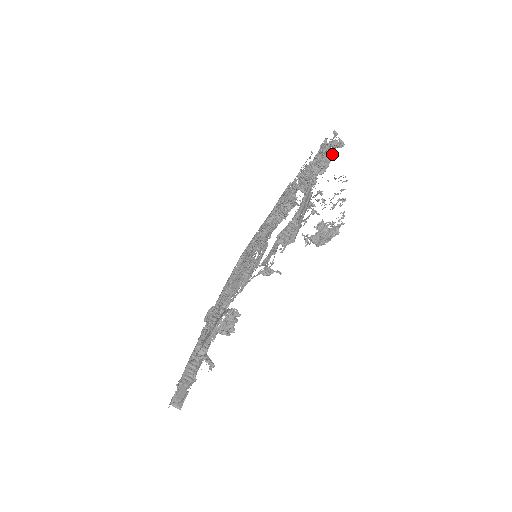
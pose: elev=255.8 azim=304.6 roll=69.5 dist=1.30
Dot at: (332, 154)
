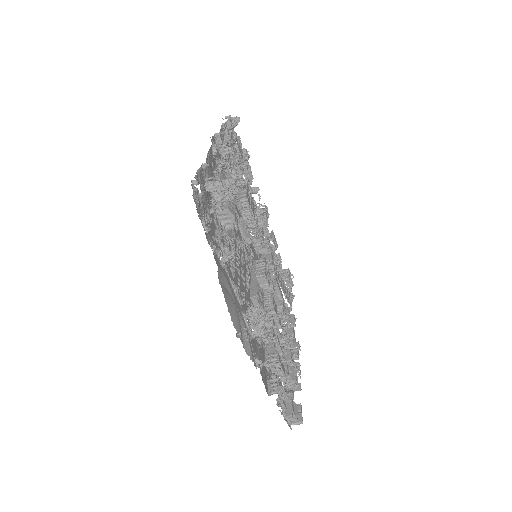
Dot at: (221, 133)
